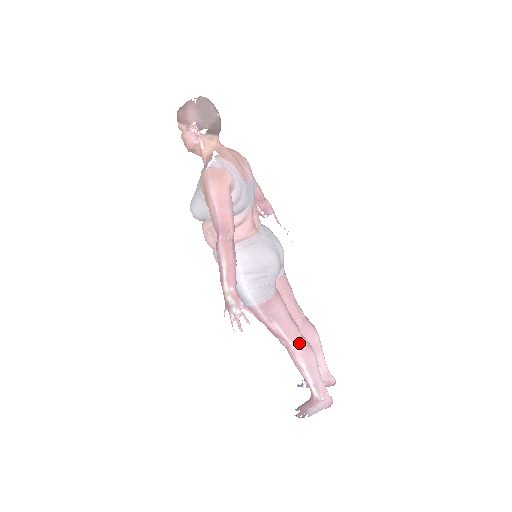
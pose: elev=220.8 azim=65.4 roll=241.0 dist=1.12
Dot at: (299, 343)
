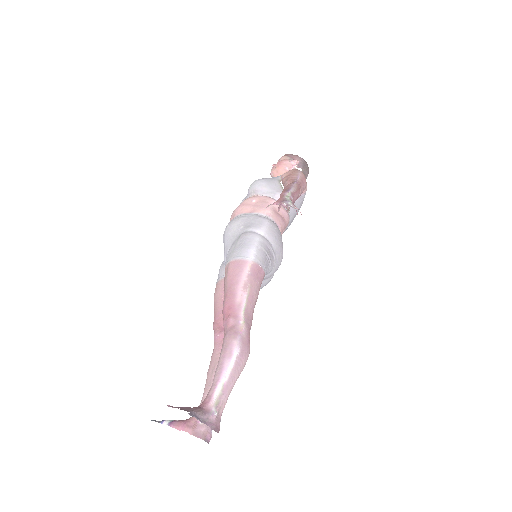
Dot at: (248, 330)
